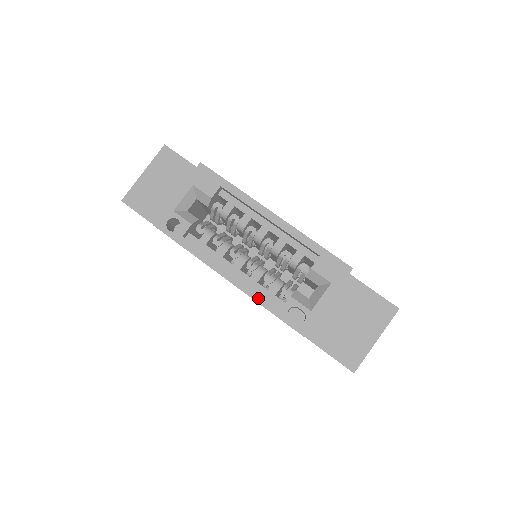
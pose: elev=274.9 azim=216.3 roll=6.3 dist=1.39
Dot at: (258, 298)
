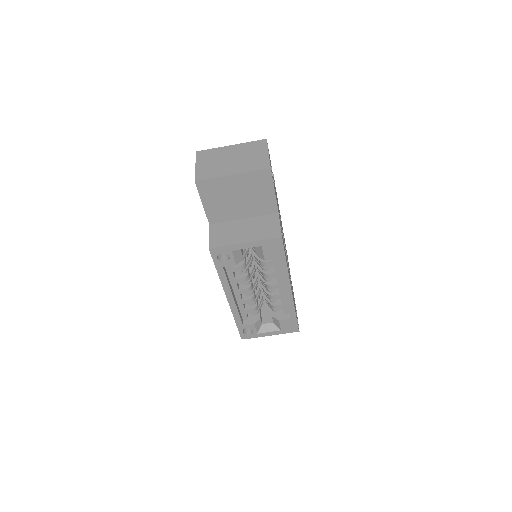
Dot at: (236, 316)
